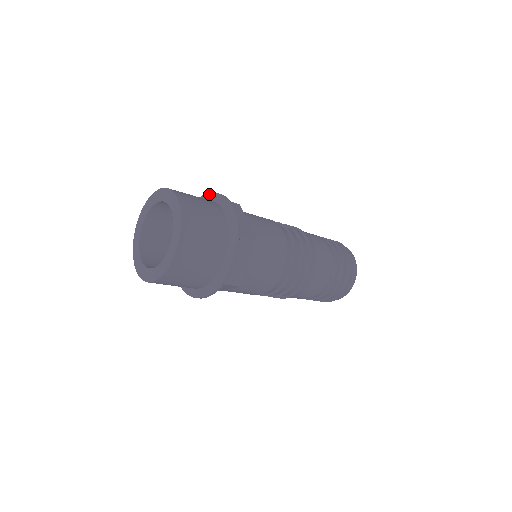
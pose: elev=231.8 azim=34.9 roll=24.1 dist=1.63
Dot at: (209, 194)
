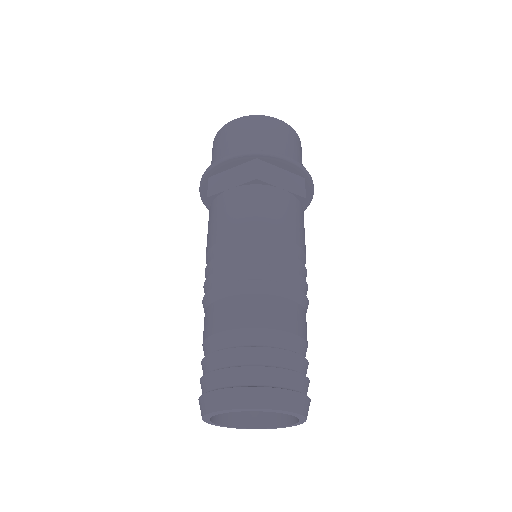
Dot at: occluded
